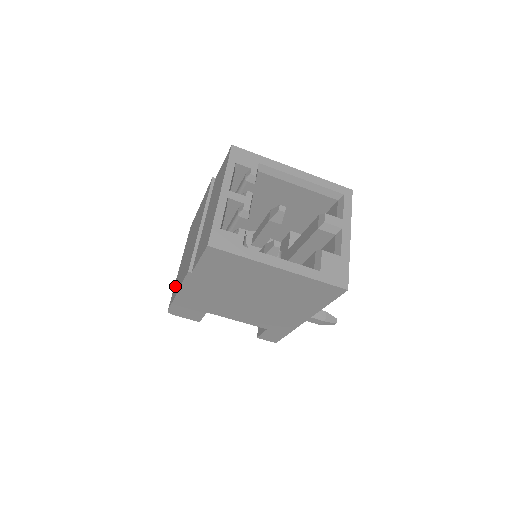
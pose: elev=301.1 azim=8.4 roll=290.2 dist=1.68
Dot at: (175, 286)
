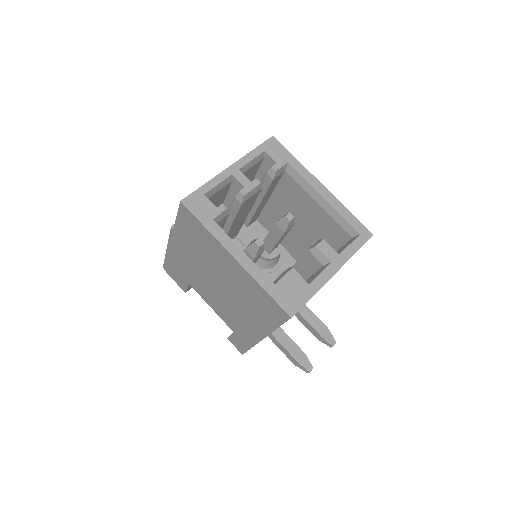
Dot at: occluded
